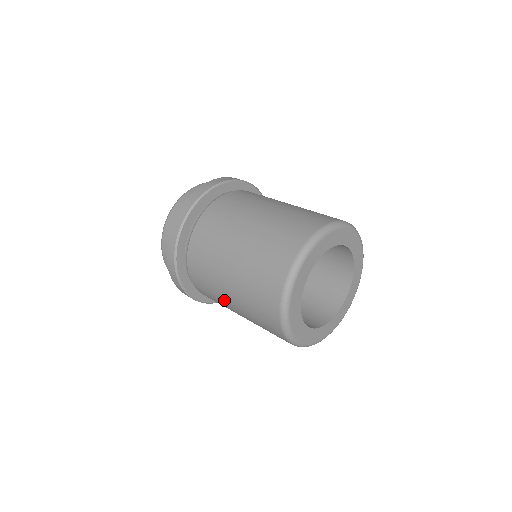
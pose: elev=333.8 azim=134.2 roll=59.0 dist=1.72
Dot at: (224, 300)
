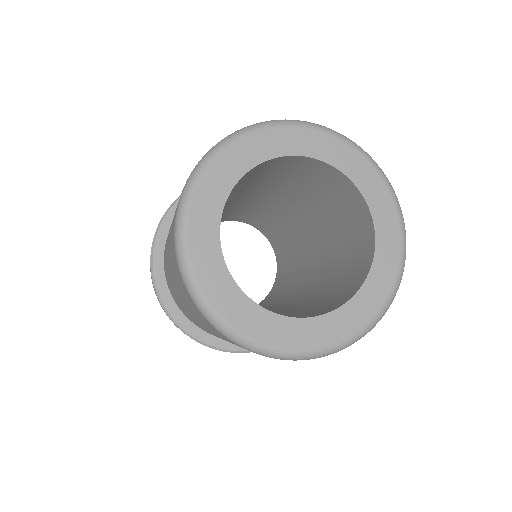
Dot at: occluded
